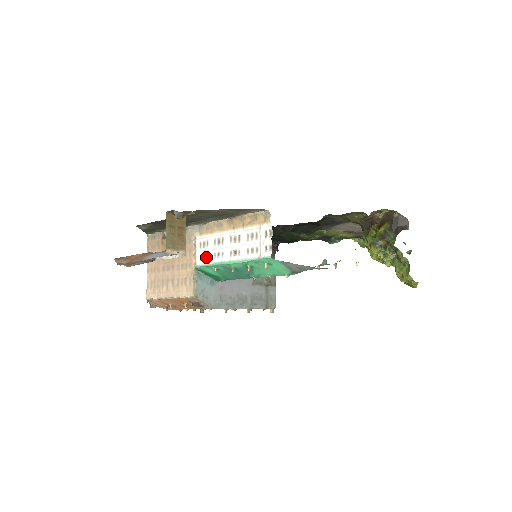
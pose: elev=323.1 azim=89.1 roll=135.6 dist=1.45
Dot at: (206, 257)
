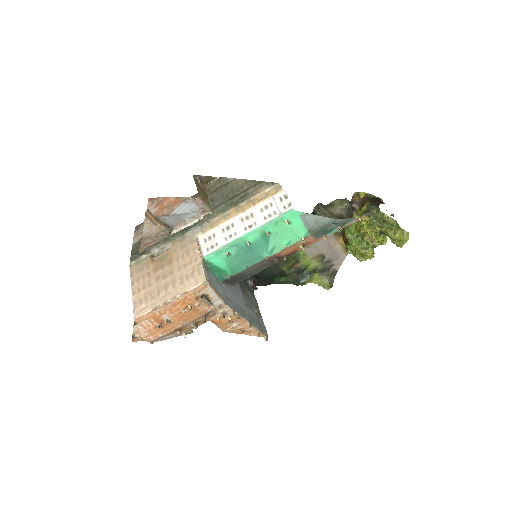
Dot at: (215, 245)
